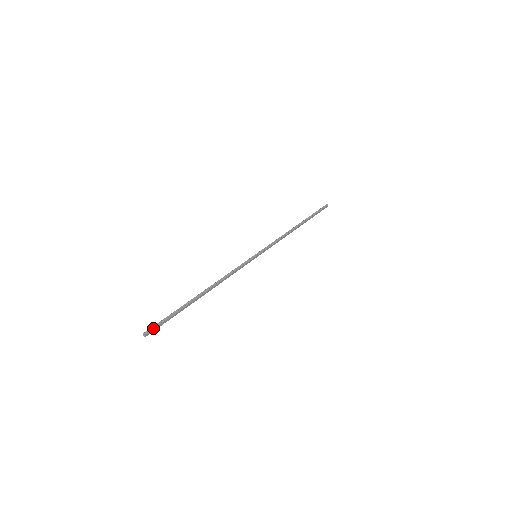
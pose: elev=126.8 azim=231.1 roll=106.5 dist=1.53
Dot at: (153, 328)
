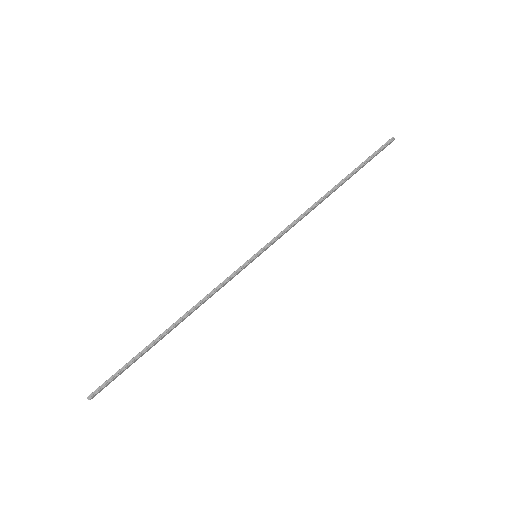
Dot at: (99, 389)
